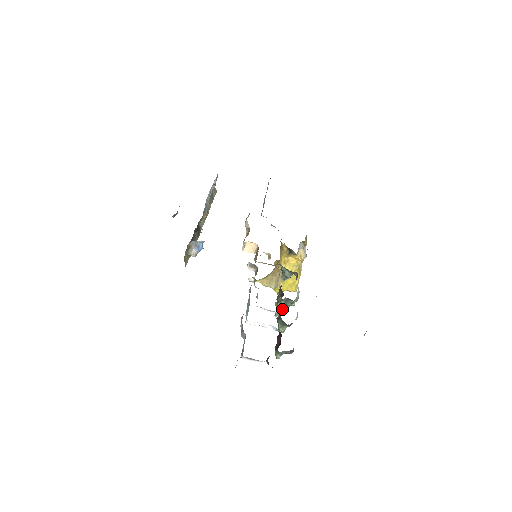
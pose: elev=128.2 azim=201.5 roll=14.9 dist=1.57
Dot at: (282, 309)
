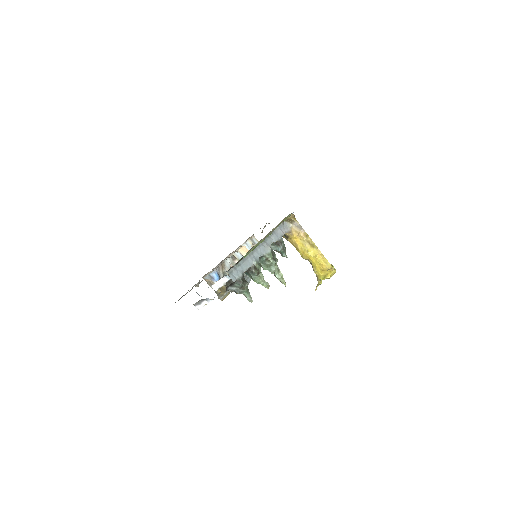
Dot at: (274, 273)
